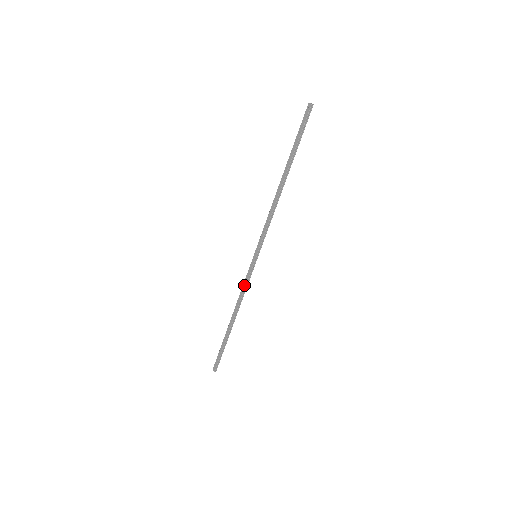
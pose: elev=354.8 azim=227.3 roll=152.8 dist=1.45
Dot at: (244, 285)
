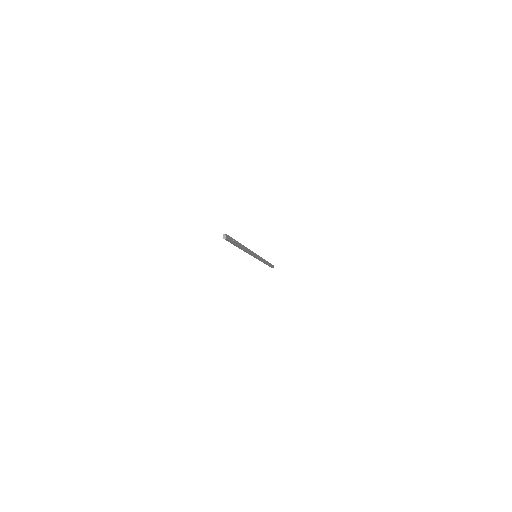
Dot at: occluded
